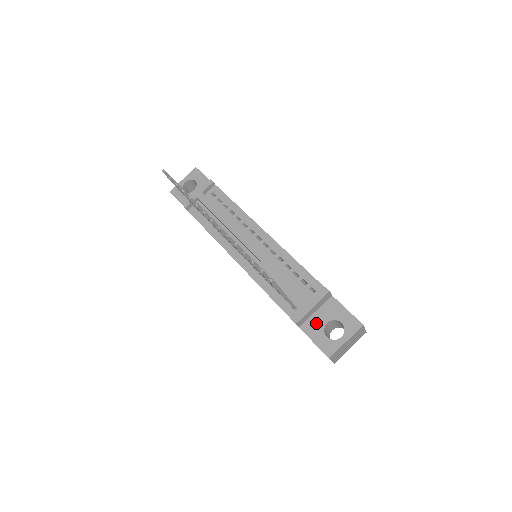
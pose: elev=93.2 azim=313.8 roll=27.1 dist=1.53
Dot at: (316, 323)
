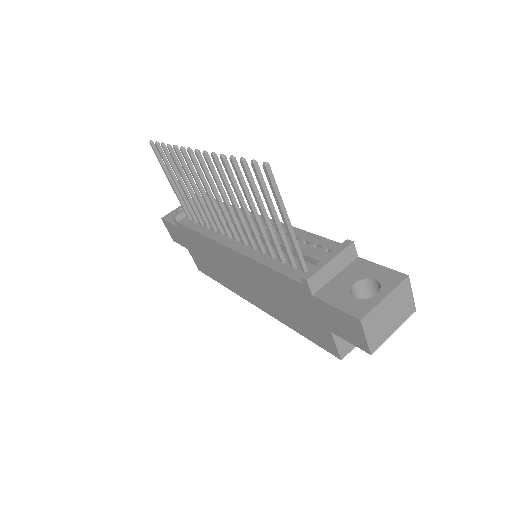
Dot at: (337, 286)
